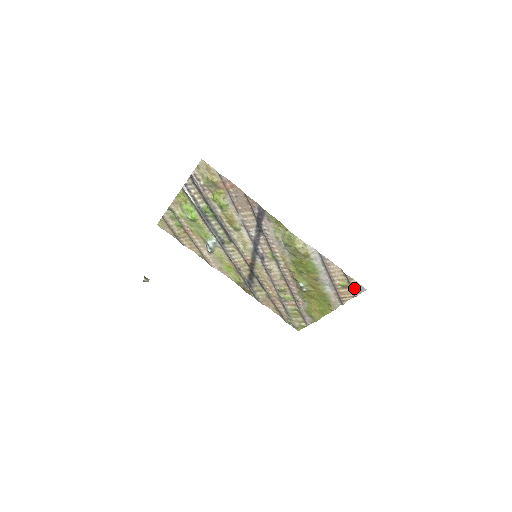
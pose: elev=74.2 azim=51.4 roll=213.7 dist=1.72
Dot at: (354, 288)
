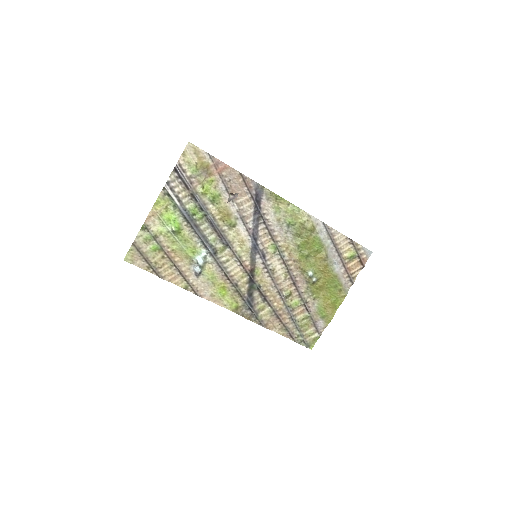
Dot at: (361, 255)
